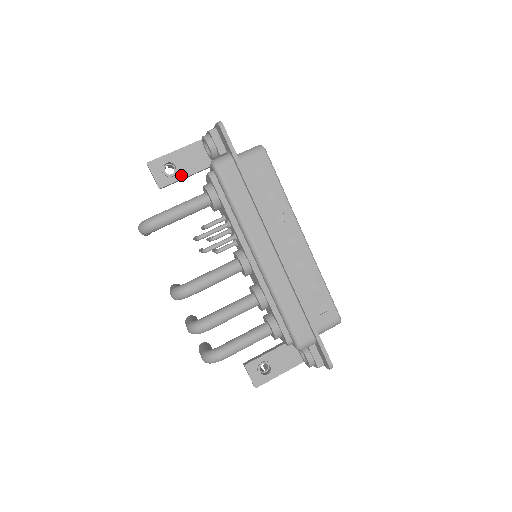
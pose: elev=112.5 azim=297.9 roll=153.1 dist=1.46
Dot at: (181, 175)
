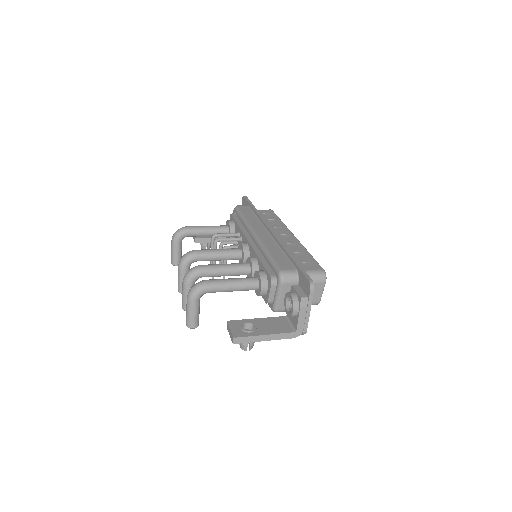
Dot at: occluded
